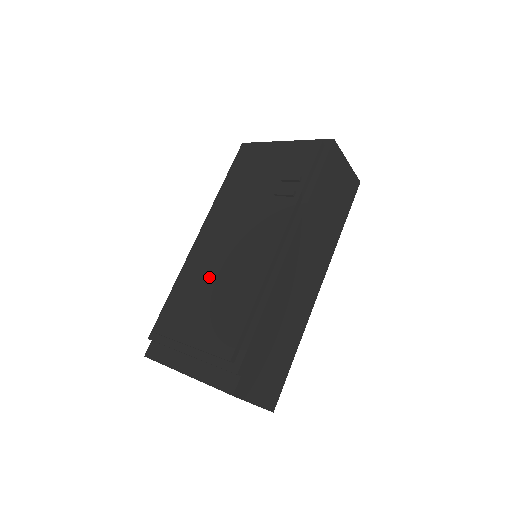
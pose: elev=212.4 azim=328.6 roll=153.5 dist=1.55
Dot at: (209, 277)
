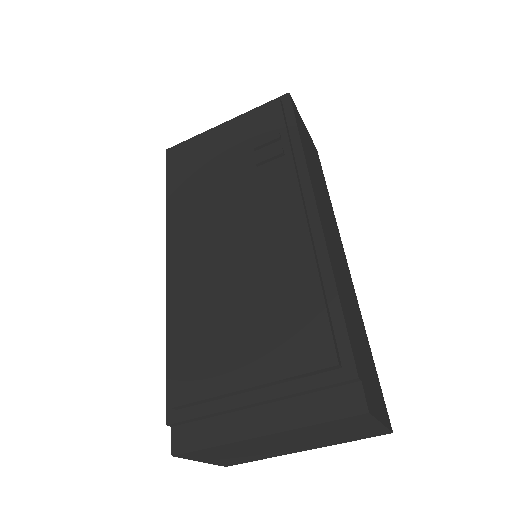
Dot at: (223, 291)
